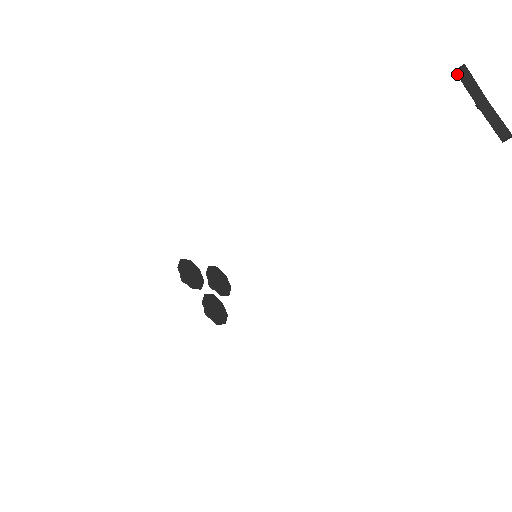
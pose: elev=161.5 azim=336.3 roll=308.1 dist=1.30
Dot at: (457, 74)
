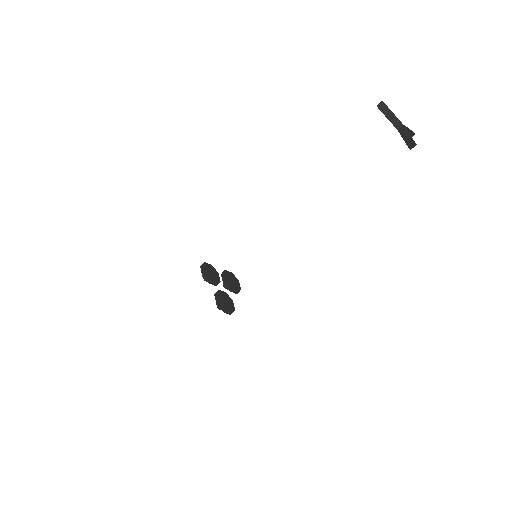
Dot at: (378, 107)
